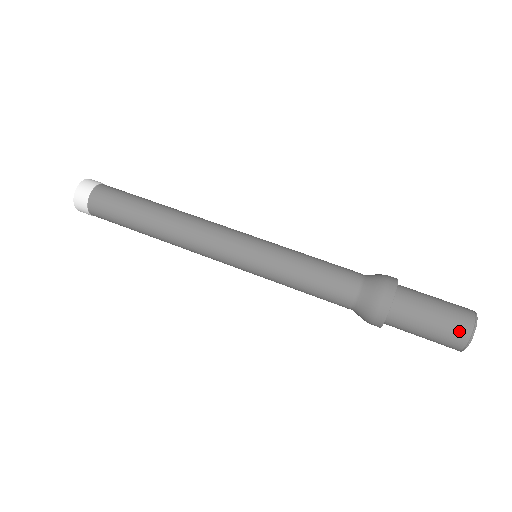
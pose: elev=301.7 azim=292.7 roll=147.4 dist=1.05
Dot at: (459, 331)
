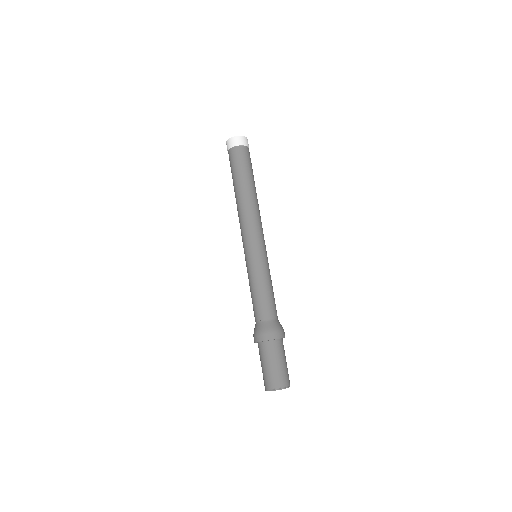
Dot at: (265, 383)
